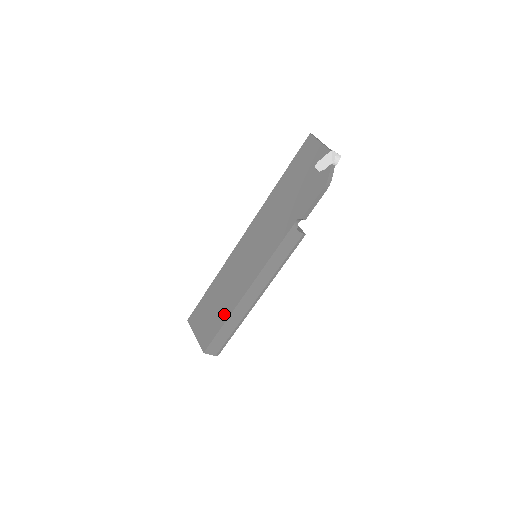
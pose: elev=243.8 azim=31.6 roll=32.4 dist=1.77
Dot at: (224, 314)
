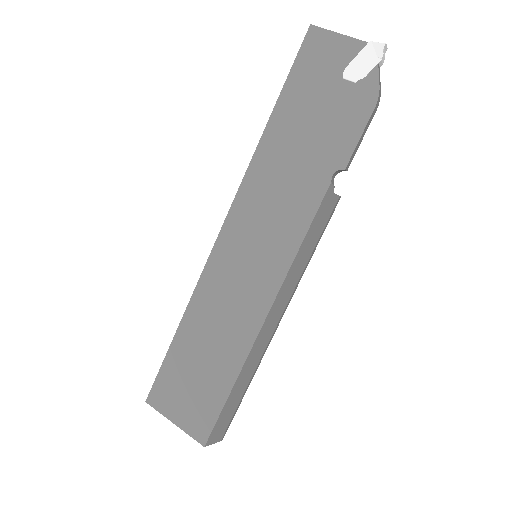
Dot at: (228, 370)
